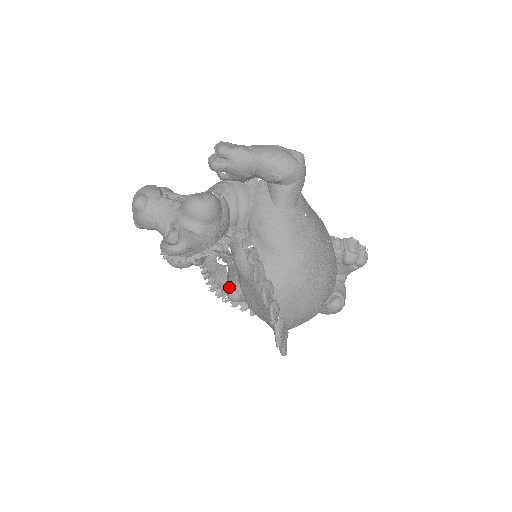
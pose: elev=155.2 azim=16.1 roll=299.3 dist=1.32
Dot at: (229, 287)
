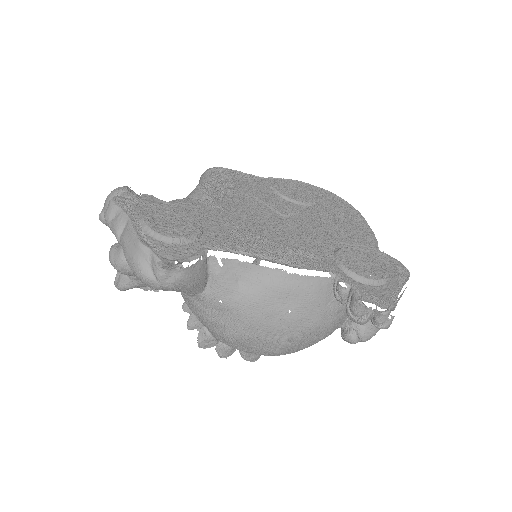
Dot at: occluded
